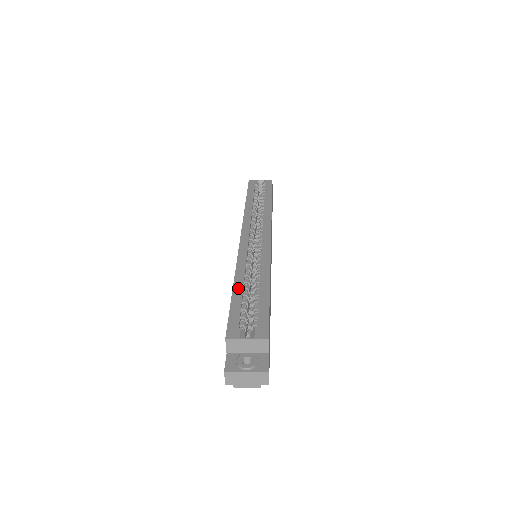
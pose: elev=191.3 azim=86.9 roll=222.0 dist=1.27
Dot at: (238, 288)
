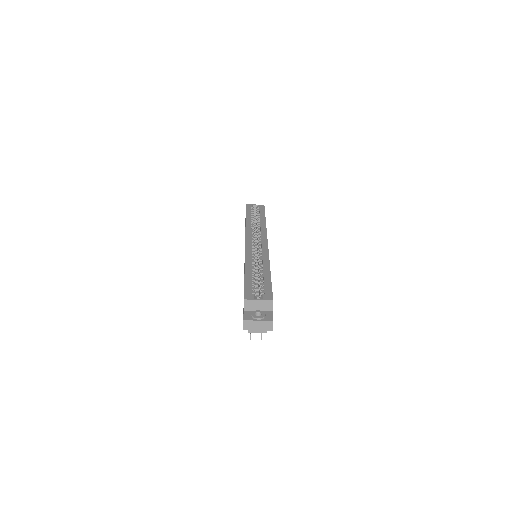
Dot at: (248, 272)
